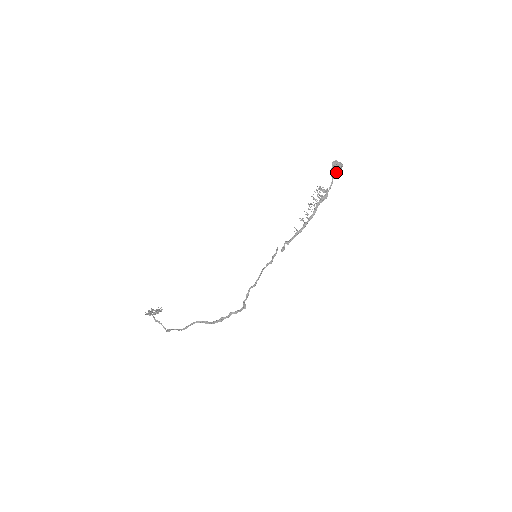
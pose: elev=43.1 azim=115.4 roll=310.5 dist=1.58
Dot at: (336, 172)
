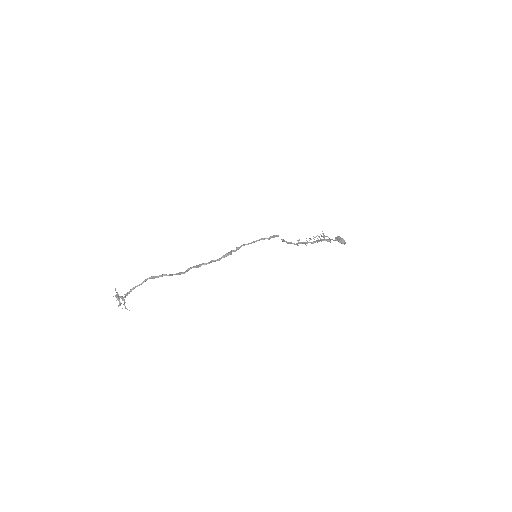
Dot at: (339, 240)
